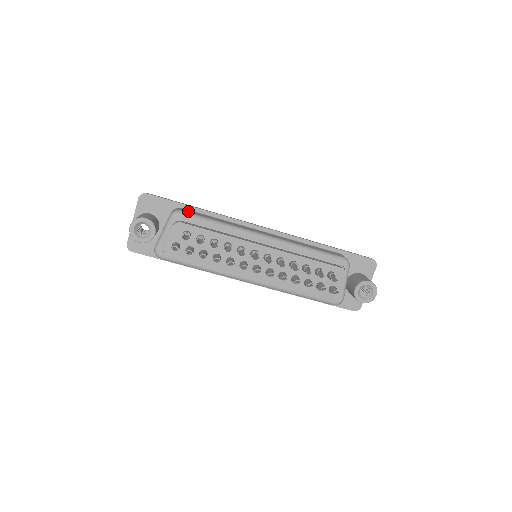
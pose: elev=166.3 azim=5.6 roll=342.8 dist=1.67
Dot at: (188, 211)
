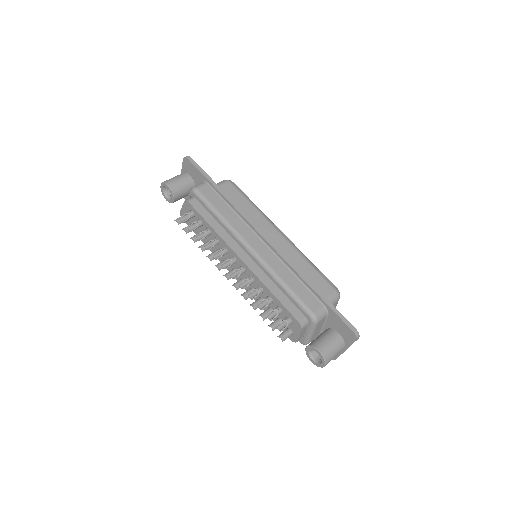
Dot at: (205, 191)
